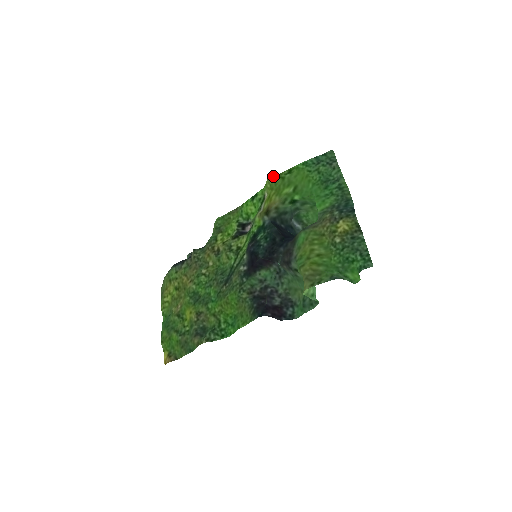
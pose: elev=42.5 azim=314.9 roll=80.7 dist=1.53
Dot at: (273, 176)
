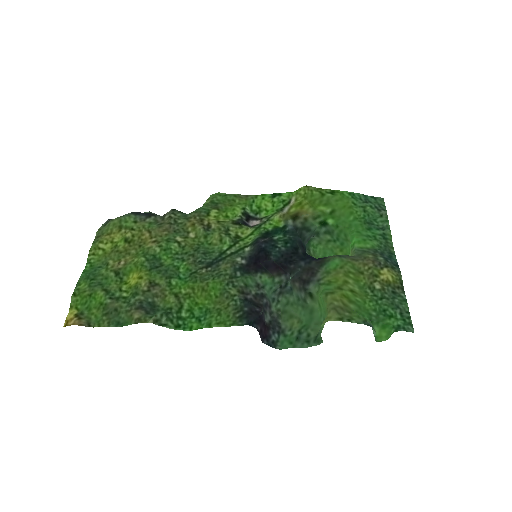
Dot at: occluded
